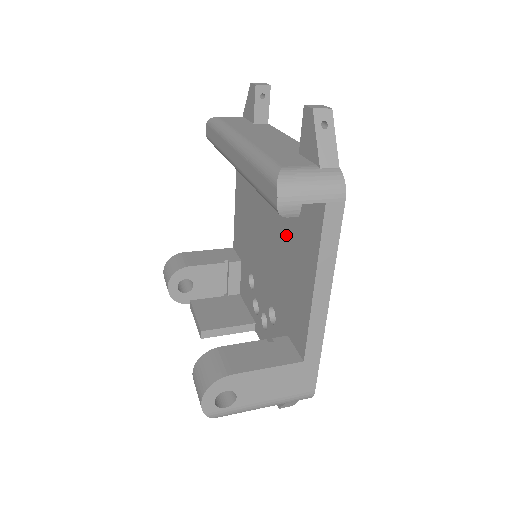
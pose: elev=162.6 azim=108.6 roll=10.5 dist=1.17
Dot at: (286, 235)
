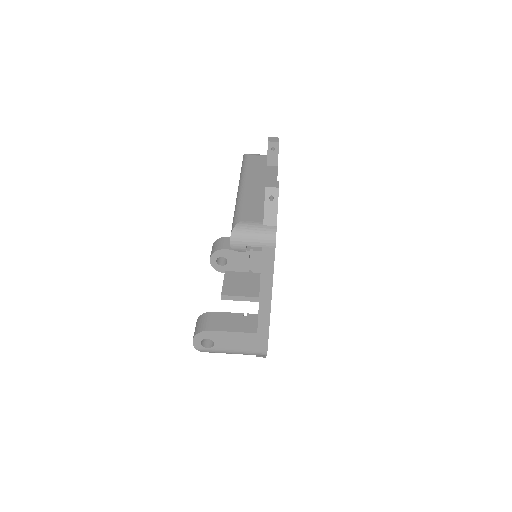
Dot at: occluded
